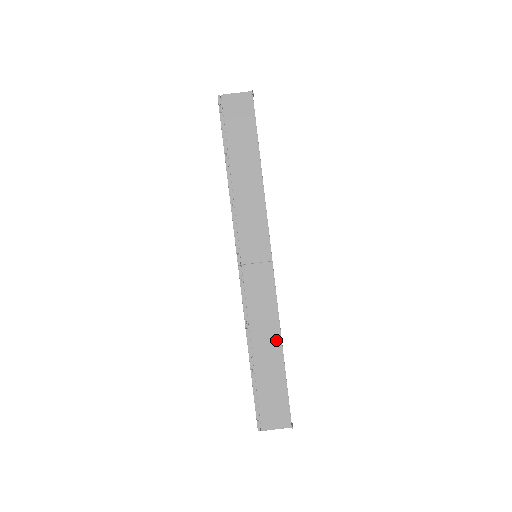
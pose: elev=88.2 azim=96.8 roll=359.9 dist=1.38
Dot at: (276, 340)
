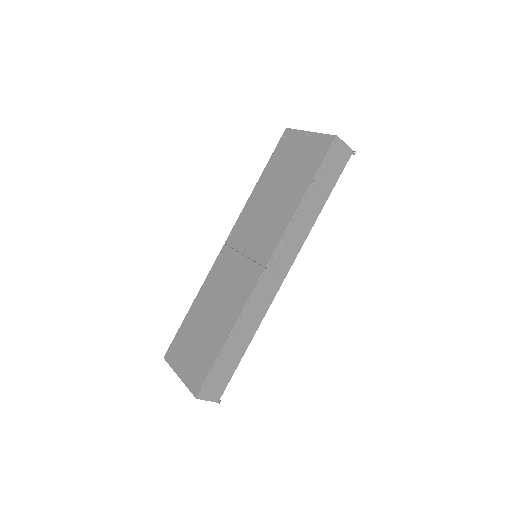
Dot at: (251, 335)
